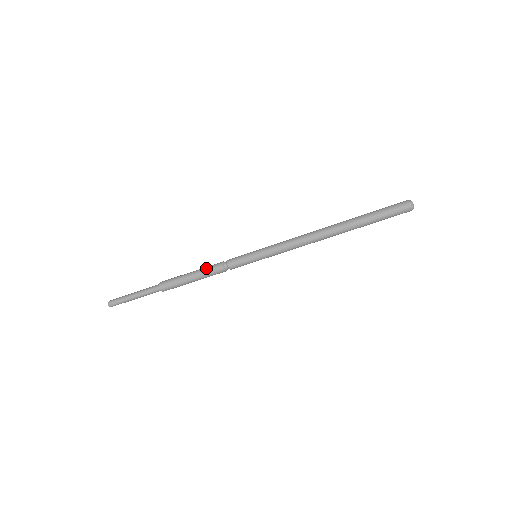
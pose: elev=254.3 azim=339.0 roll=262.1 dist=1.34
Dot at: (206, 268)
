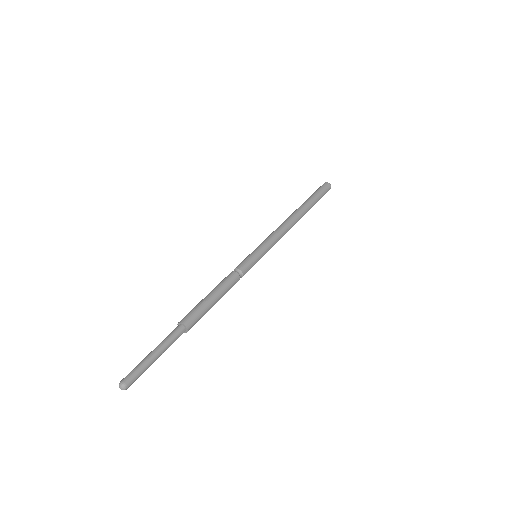
Dot at: (222, 283)
